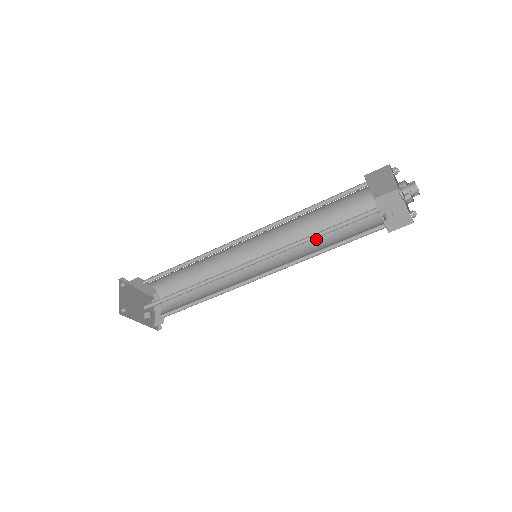
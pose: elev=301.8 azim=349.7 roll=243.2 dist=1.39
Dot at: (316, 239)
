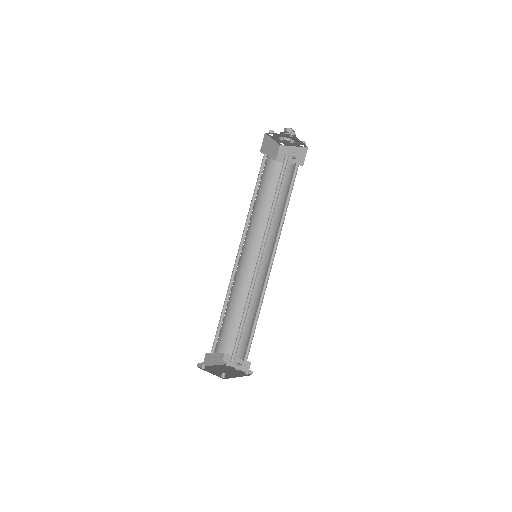
Dot at: occluded
